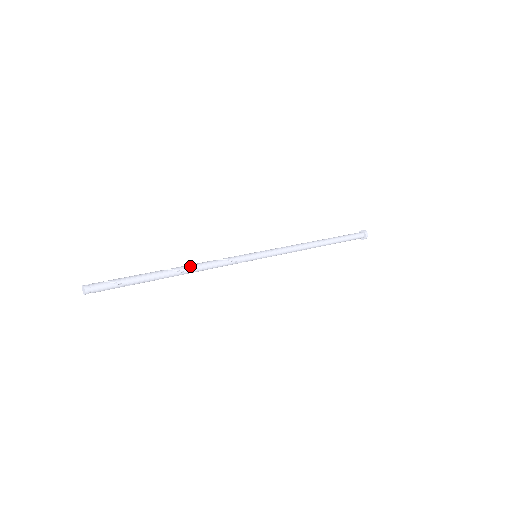
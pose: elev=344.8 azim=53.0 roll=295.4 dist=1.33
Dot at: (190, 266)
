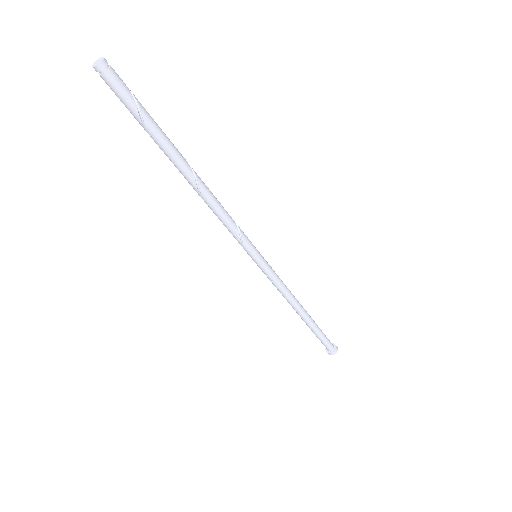
Dot at: occluded
